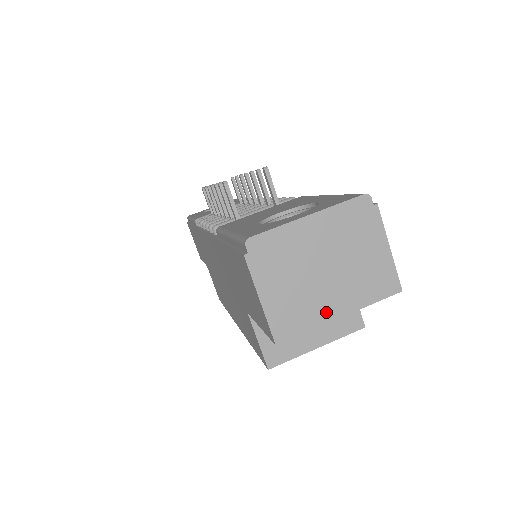
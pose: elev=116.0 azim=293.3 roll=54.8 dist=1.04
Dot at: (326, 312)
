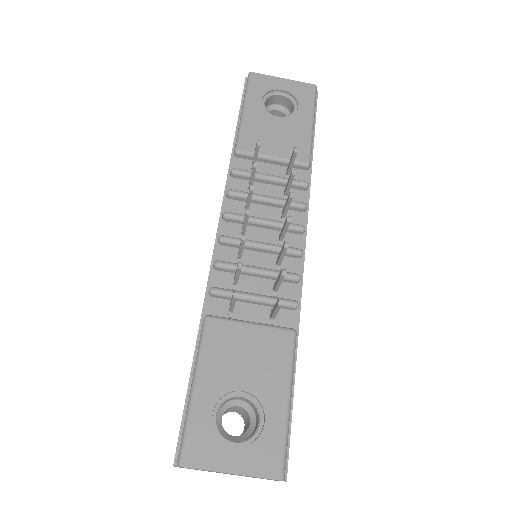
Dot at: (216, 472)
